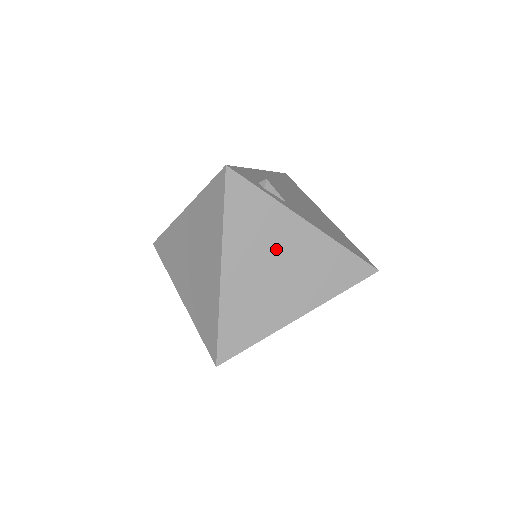
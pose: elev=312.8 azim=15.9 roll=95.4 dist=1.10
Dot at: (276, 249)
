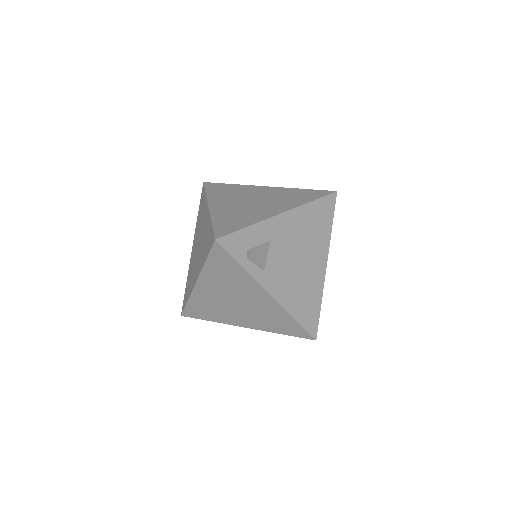
Dot at: (239, 294)
